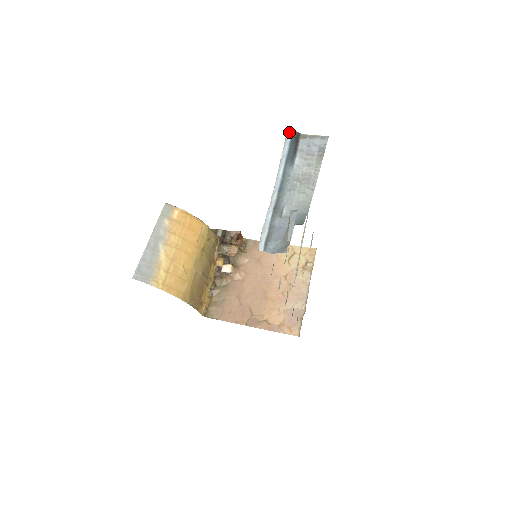
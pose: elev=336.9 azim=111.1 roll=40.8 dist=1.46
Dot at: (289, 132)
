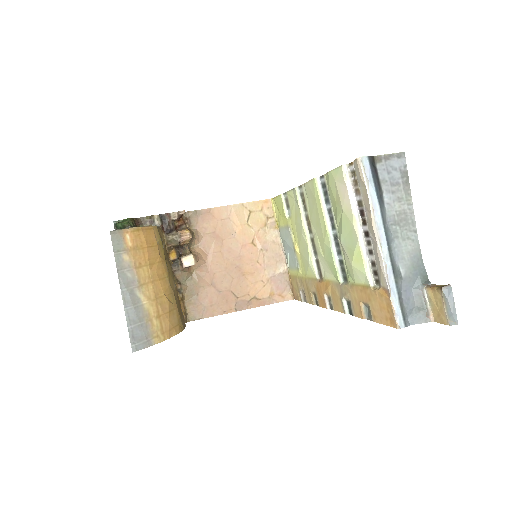
Dot at: (365, 160)
